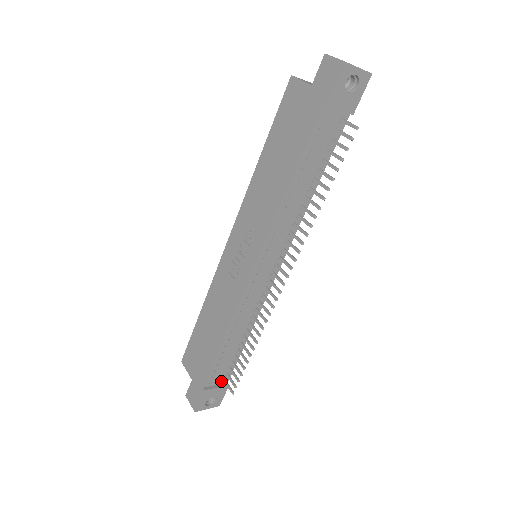
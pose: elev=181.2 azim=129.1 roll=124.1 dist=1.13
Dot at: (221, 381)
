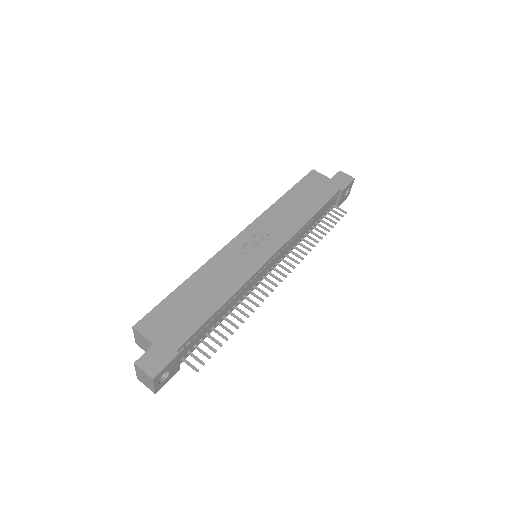
Dot at: (180, 358)
